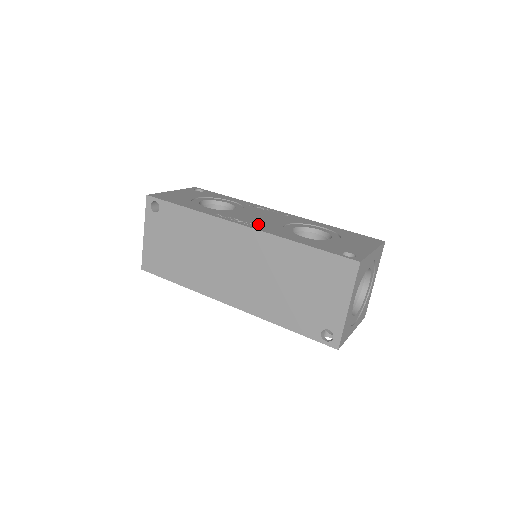
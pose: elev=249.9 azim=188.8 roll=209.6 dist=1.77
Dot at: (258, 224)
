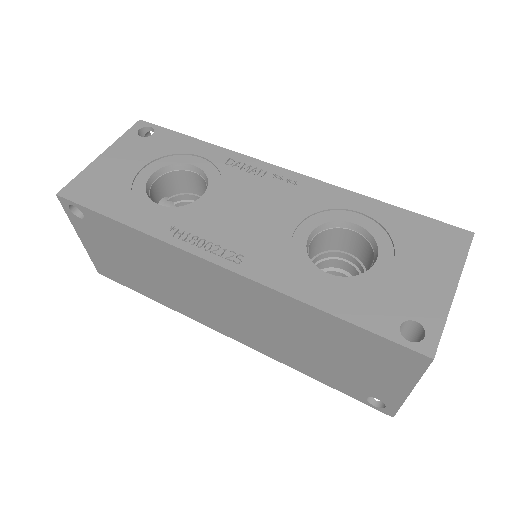
Dot at: (246, 250)
